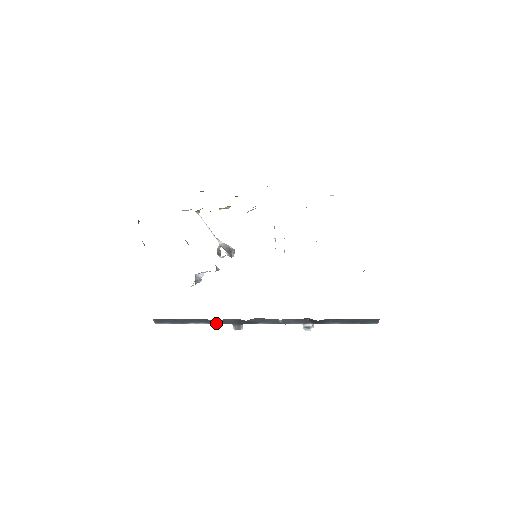
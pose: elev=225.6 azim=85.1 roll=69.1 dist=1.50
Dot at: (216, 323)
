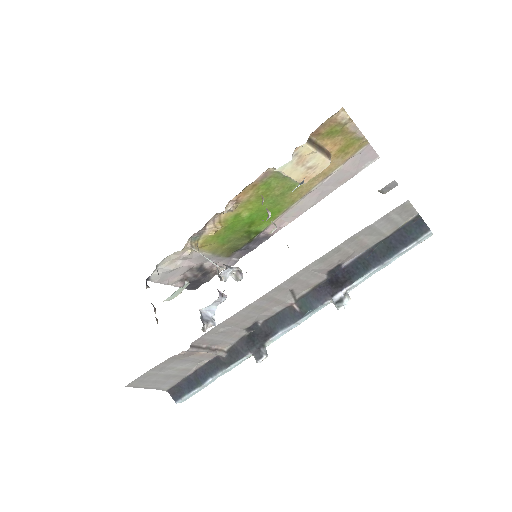
Dot at: (232, 361)
